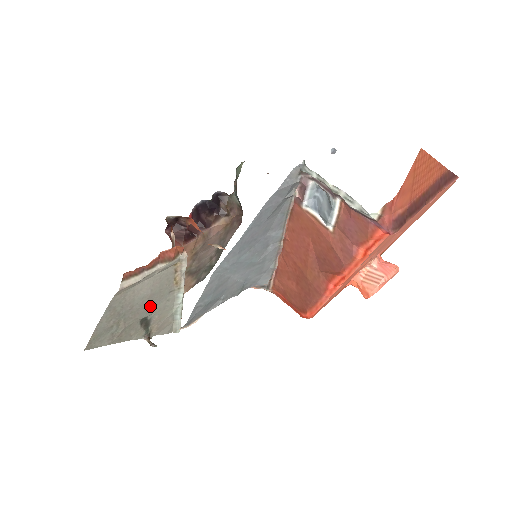
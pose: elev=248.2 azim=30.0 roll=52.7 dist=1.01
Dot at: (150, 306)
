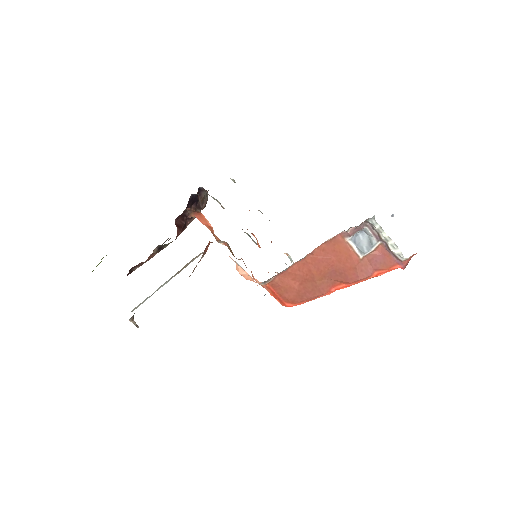
Dot at: occluded
